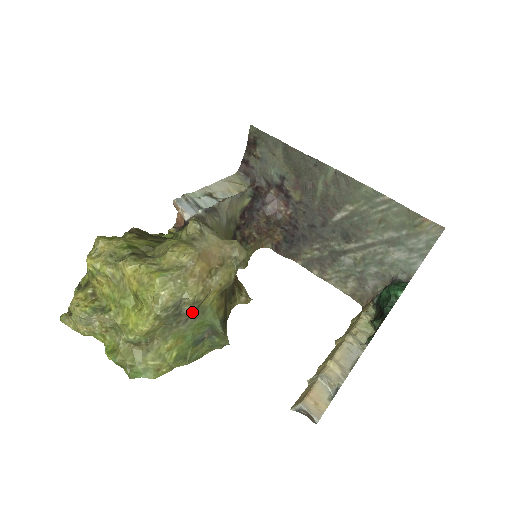
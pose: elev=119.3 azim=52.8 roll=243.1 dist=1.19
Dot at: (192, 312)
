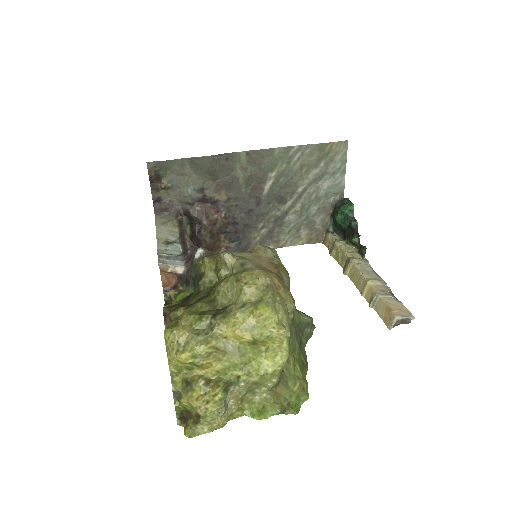
Dot at: (292, 320)
